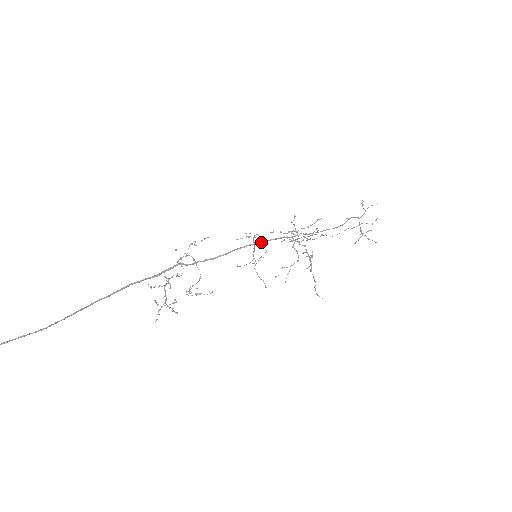
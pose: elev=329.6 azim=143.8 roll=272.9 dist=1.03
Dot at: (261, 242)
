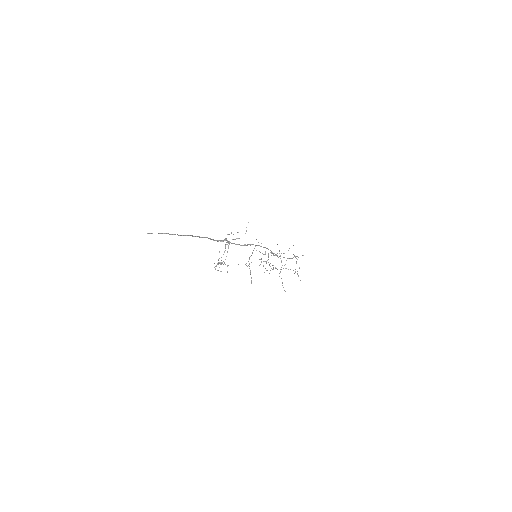
Dot at: occluded
